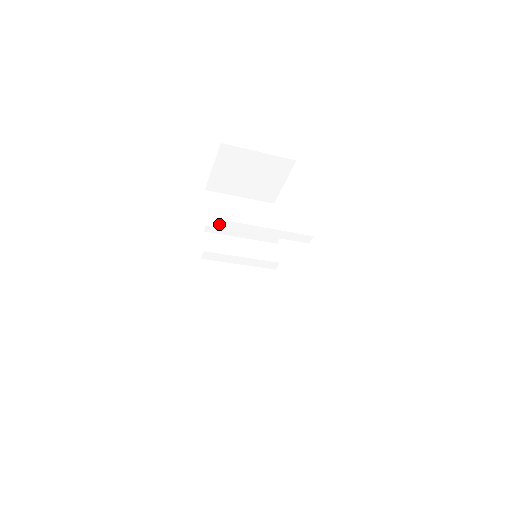
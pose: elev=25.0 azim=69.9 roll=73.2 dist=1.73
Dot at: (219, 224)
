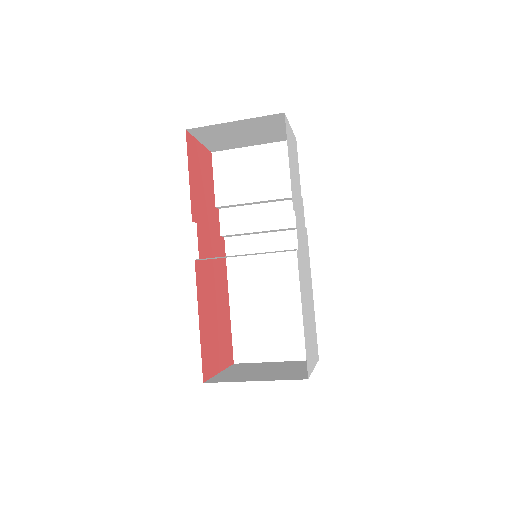
Dot at: (229, 200)
